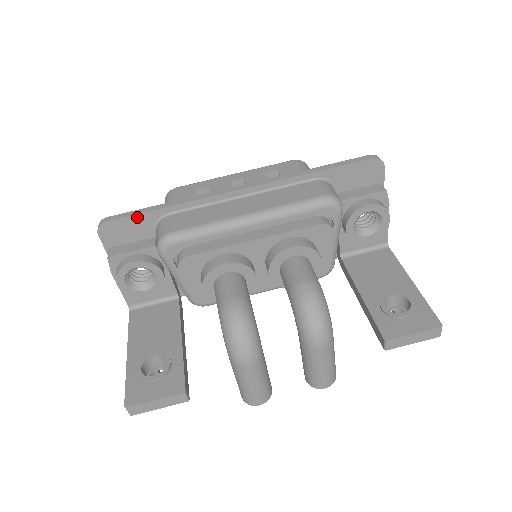
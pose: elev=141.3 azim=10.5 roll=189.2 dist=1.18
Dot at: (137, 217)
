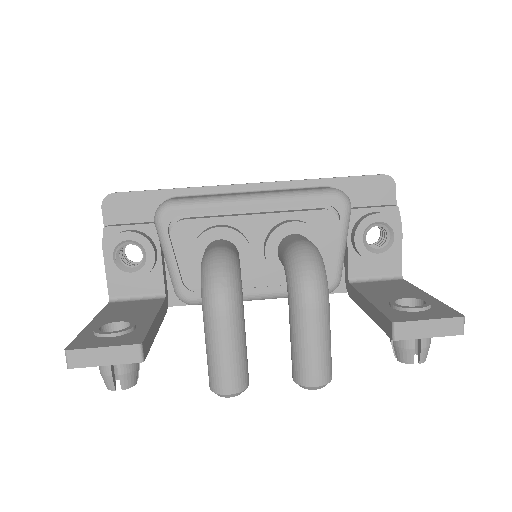
Dot at: (144, 194)
